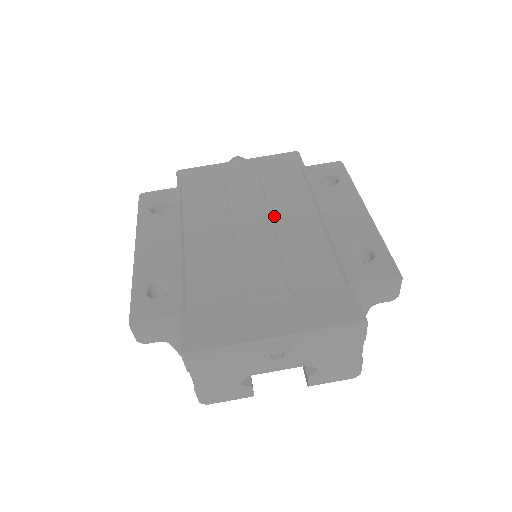
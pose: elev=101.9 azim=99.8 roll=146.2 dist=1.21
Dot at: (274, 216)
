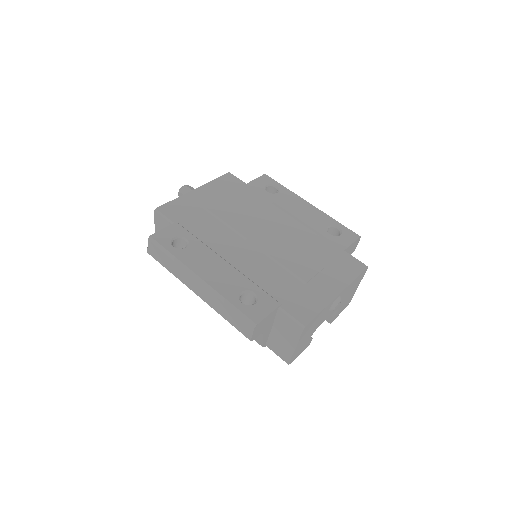
Dot at: (264, 224)
